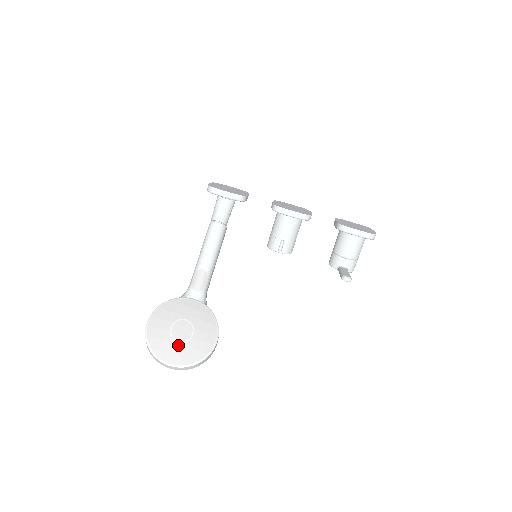
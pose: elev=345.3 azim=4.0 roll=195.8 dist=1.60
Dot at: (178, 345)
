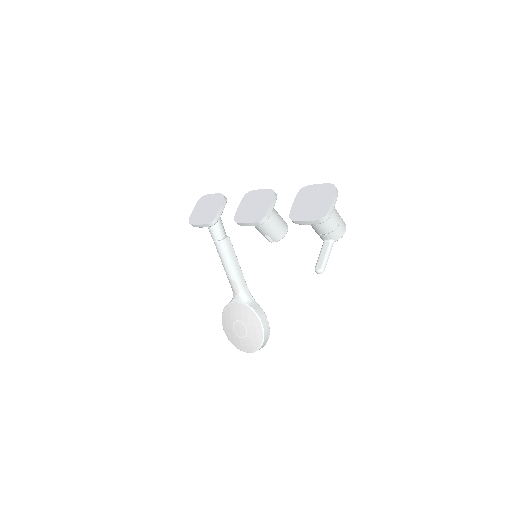
Dot at: (242, 340)
